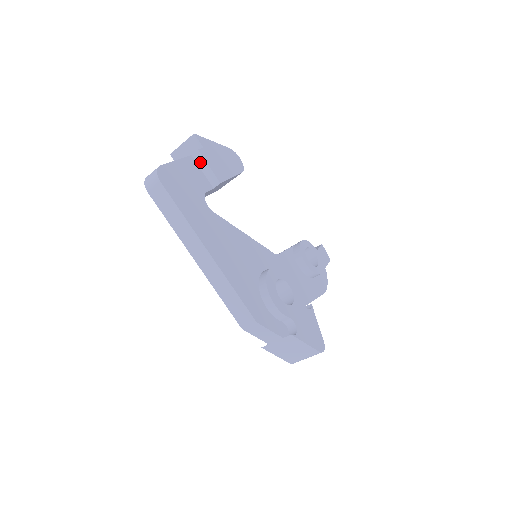
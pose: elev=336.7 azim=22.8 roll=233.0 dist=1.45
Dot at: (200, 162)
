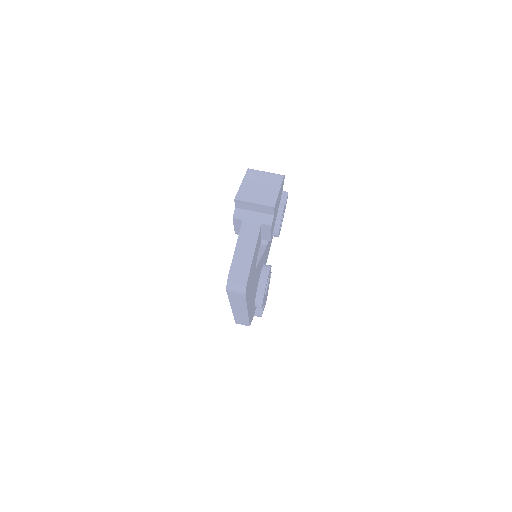
Dot at: (265, 229)
